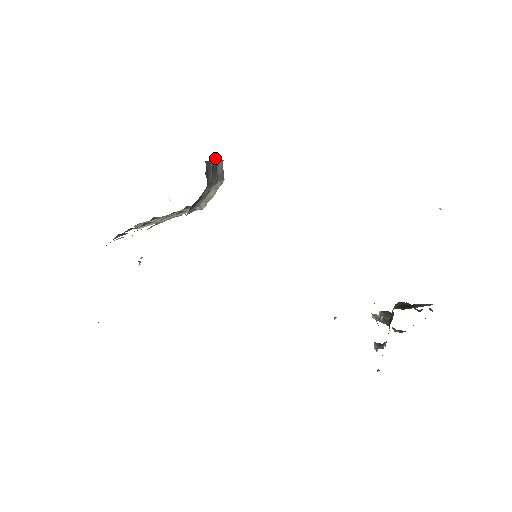
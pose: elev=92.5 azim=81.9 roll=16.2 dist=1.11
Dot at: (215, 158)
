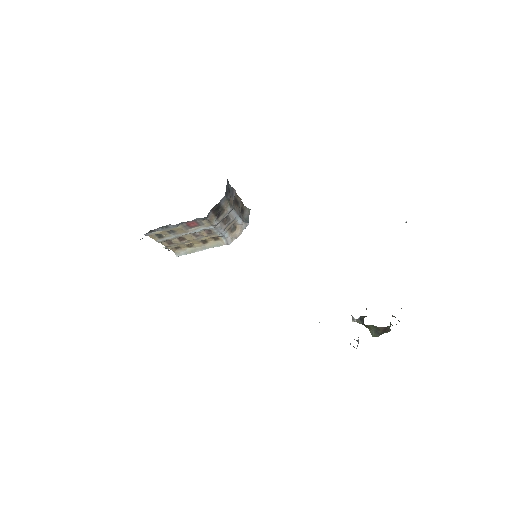
Dot at: occluded
